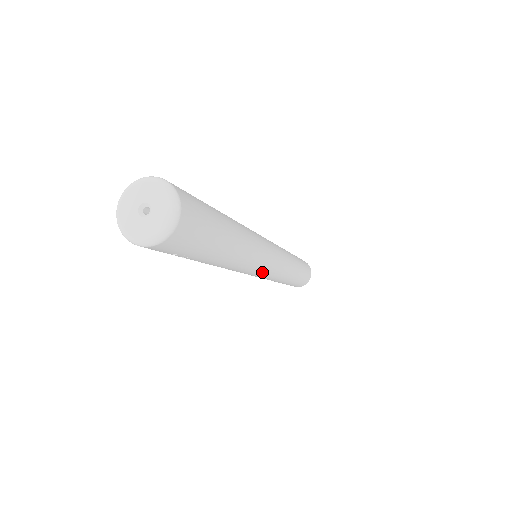
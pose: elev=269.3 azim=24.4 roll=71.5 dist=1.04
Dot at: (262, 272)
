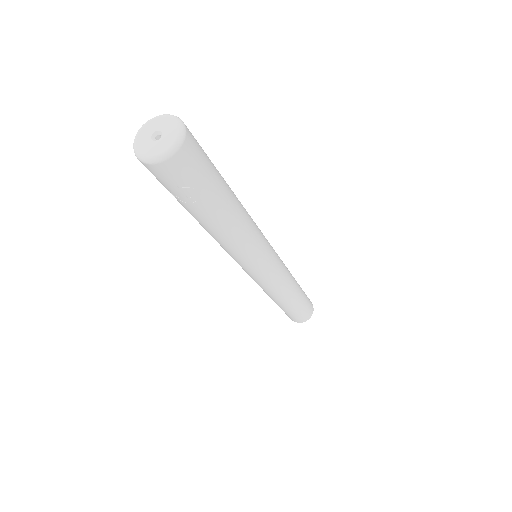
Dot at: (266, 262)
